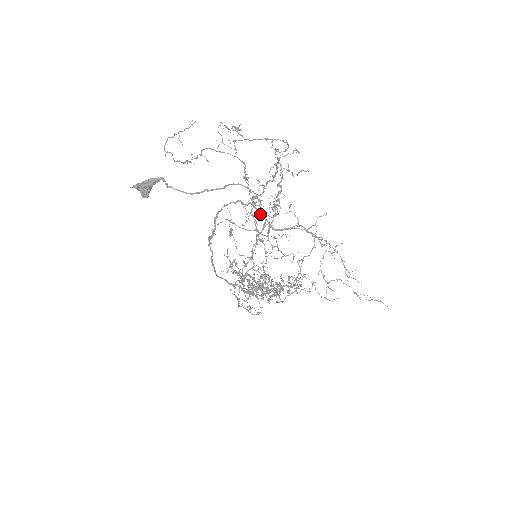
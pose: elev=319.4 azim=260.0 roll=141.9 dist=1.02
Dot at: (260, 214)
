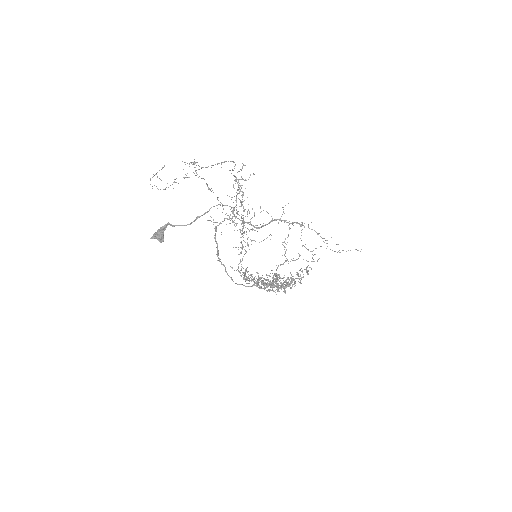
Dot at: occluded
